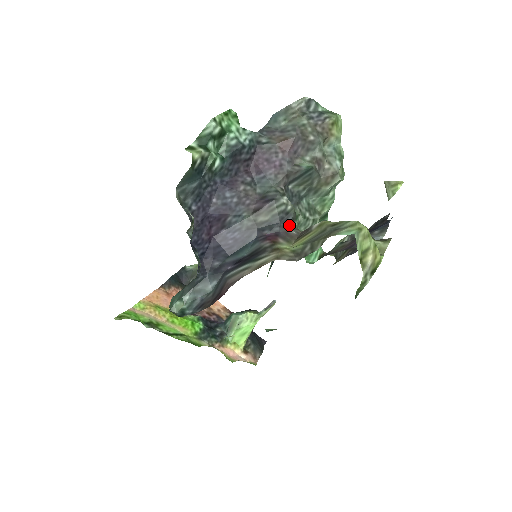
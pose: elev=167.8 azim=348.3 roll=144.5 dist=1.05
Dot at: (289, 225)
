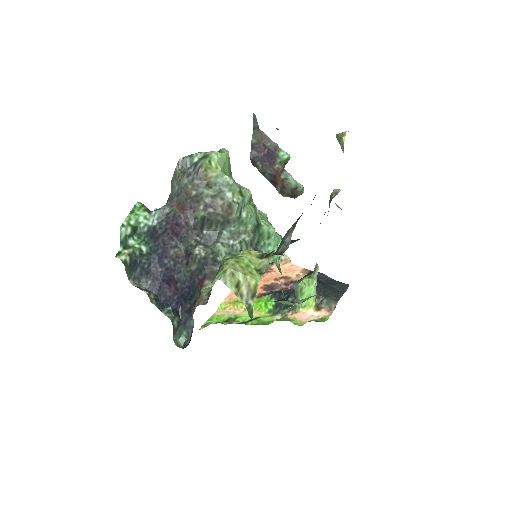
Dot at: (212, 265)
